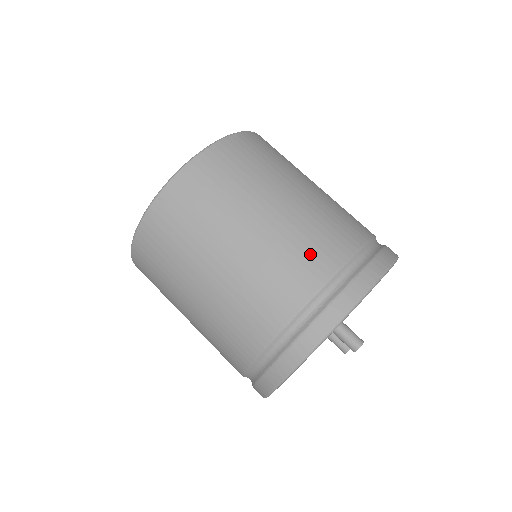
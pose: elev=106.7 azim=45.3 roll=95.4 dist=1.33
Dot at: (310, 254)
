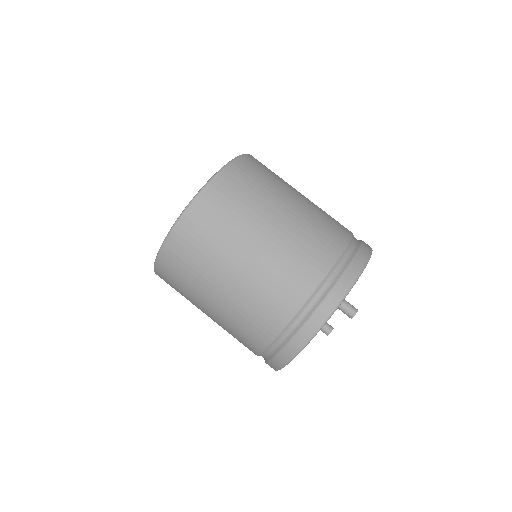
Dot at: (325, 236)
